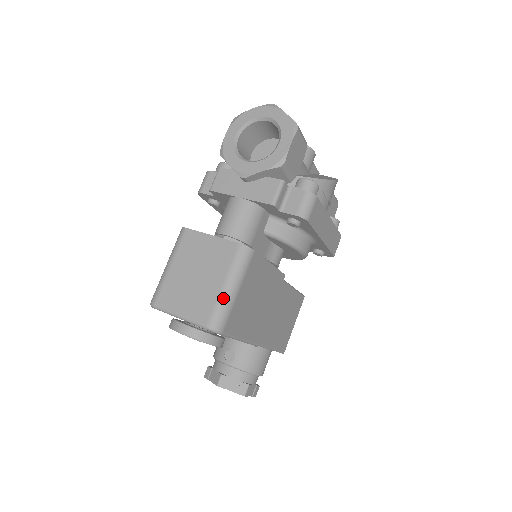
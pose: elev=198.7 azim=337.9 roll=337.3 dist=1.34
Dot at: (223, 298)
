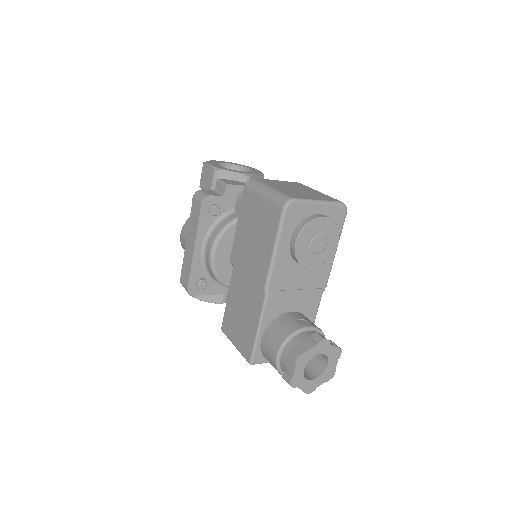
Dot at: occluded
